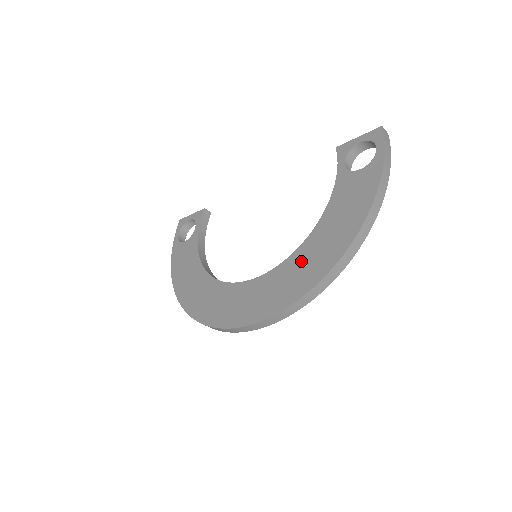
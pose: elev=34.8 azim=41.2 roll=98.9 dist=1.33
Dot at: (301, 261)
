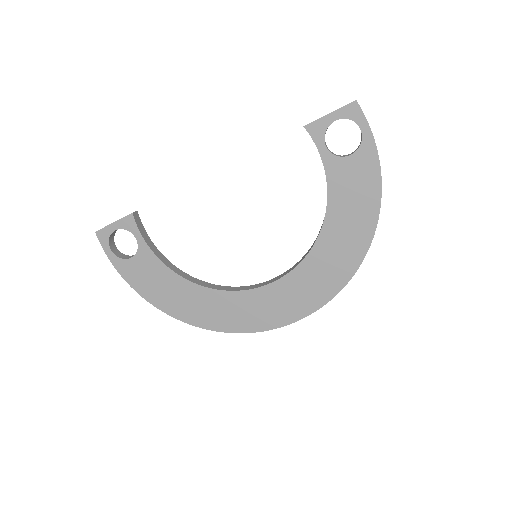
Dot at: (325, 257)
